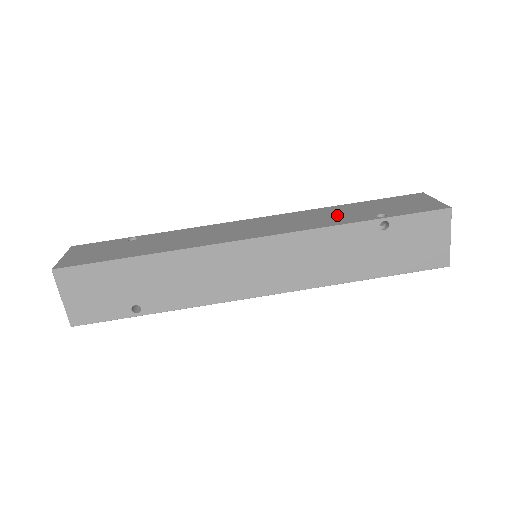
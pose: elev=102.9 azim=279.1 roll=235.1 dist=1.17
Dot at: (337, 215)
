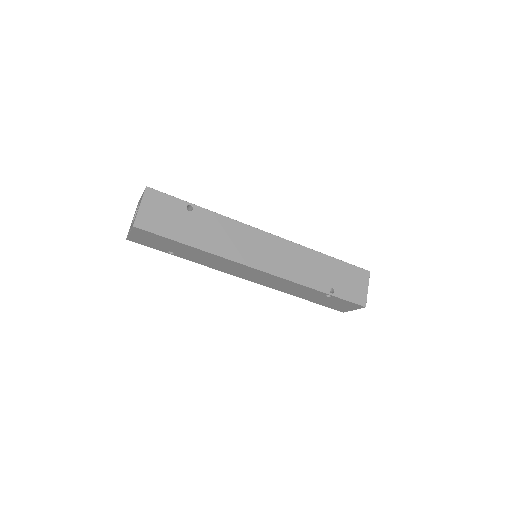
Dot at: (314, 270)
